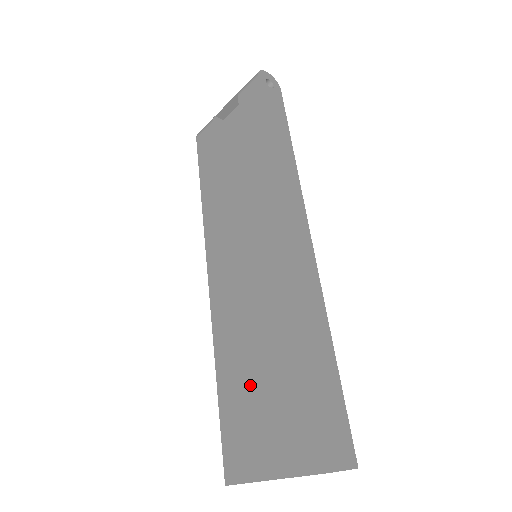
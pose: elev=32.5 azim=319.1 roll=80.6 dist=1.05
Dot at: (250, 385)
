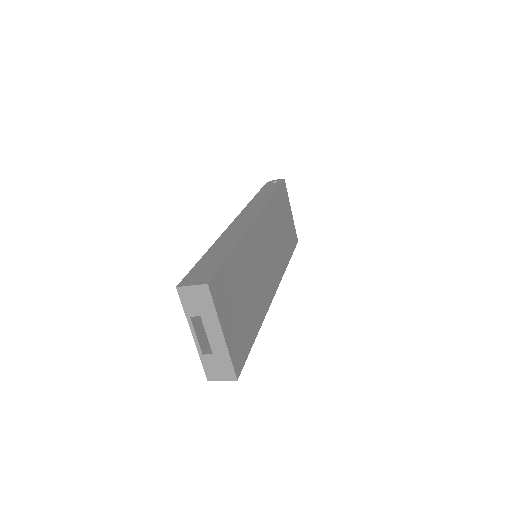
Dot at: occluded
